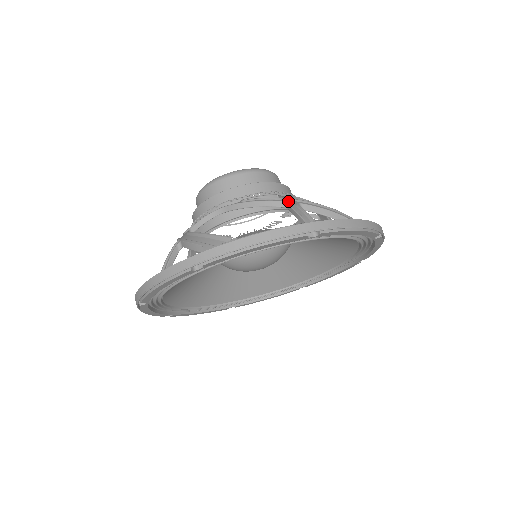
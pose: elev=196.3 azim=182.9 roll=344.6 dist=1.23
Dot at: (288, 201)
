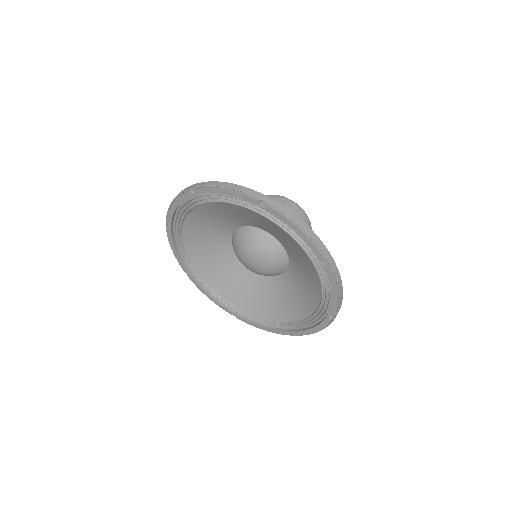
Dot at: occluded
